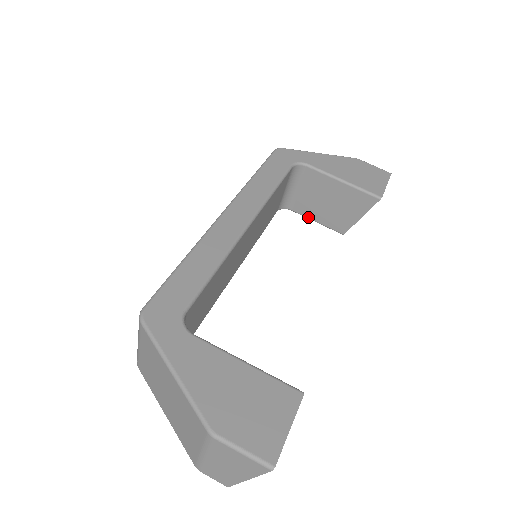
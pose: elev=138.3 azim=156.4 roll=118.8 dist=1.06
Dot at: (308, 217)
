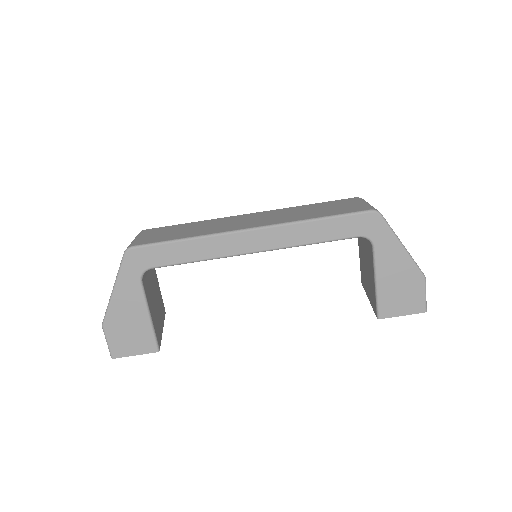
Dot at: (359, 248)
